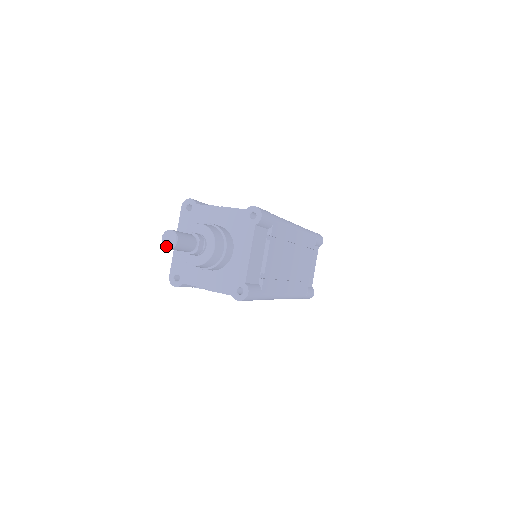
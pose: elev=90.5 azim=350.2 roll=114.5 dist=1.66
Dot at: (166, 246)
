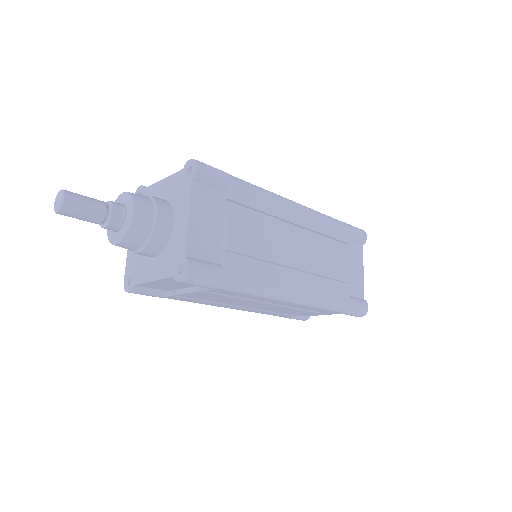
Dot at: (56, 210)
